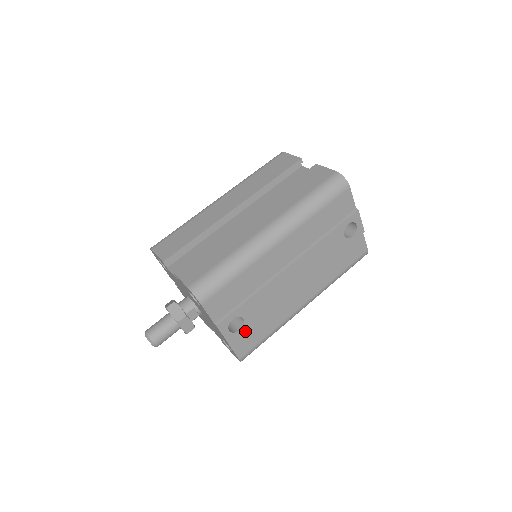
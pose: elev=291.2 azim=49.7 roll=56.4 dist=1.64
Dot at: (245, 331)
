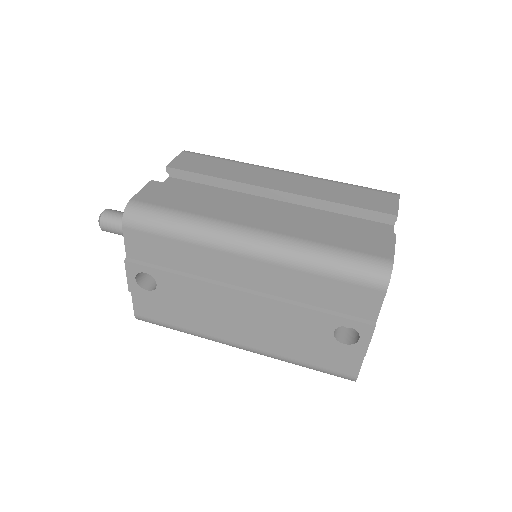
Dot at: (152, 297)
